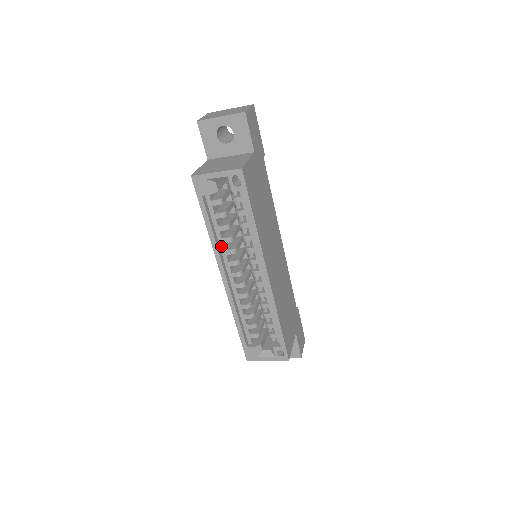
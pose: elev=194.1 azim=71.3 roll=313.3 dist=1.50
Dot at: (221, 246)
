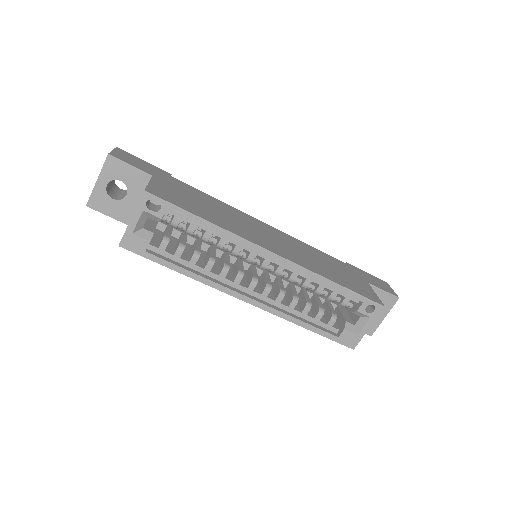
Dot at: (212, 276)
